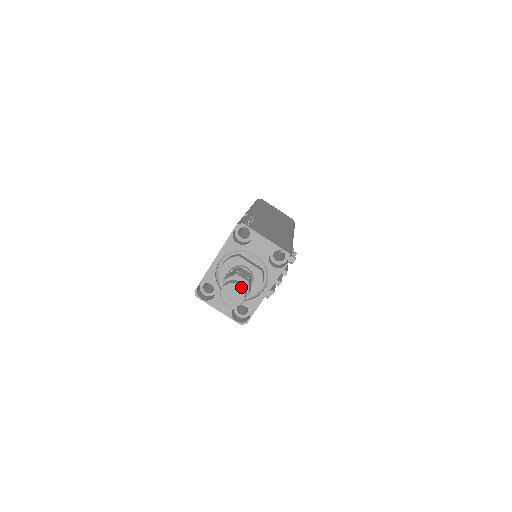
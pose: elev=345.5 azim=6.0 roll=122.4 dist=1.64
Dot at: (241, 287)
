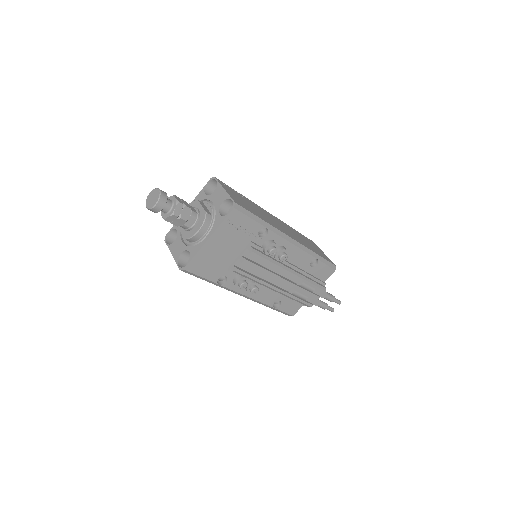
Dot at: (160, 191)
